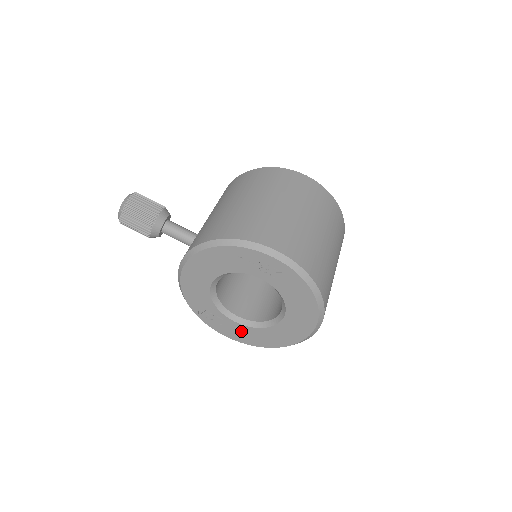
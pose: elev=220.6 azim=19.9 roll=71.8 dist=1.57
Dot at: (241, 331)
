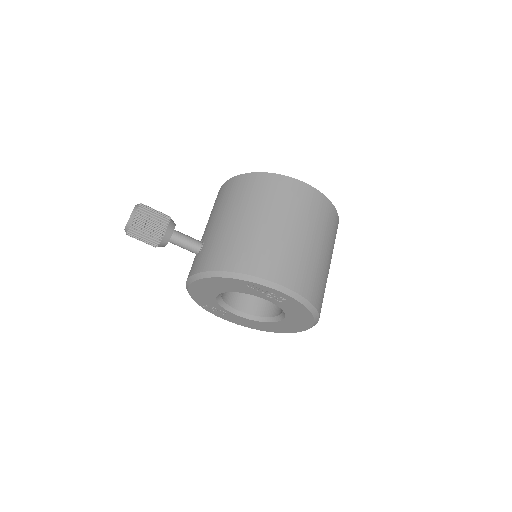
Dot at: (241, 320)
